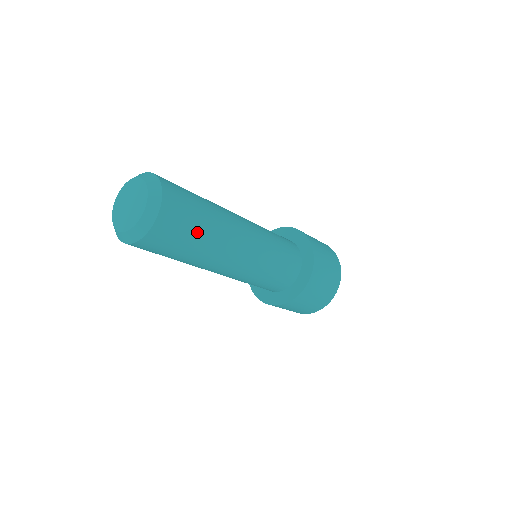
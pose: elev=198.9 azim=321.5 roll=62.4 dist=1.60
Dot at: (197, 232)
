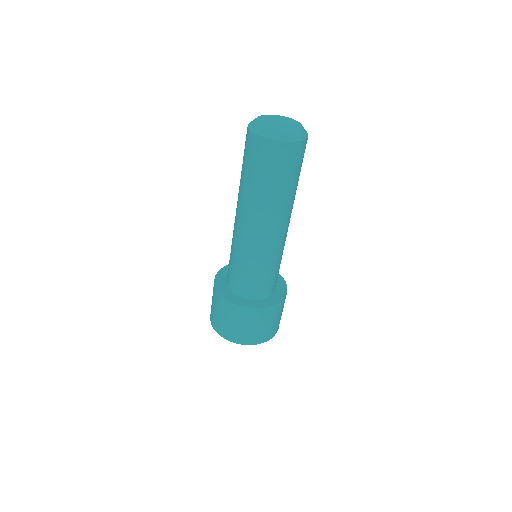
Dot at: (299, 175)
